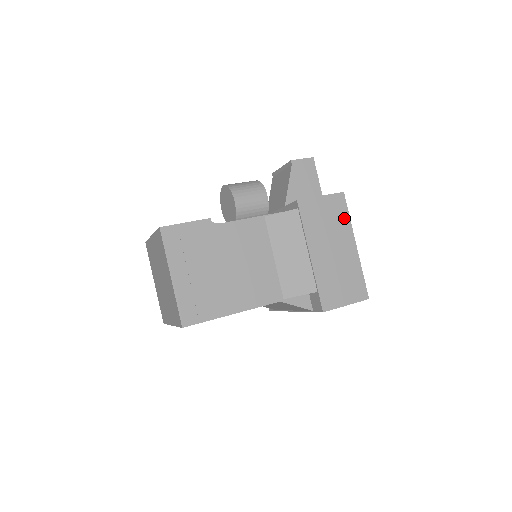
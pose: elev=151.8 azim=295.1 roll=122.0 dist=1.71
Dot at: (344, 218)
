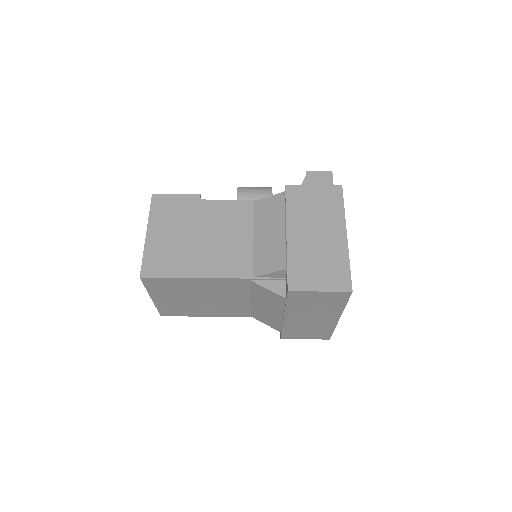
Dot at: (337, 208)
